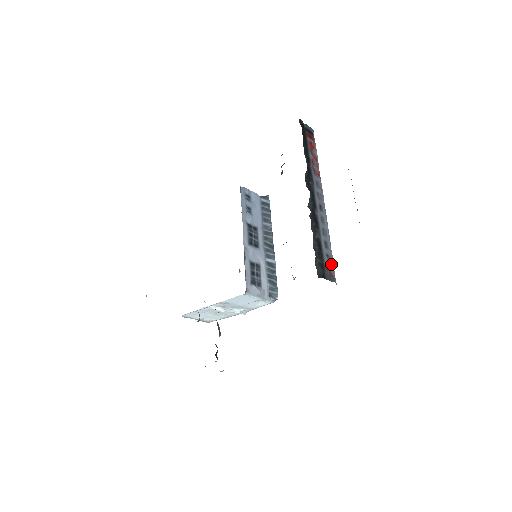
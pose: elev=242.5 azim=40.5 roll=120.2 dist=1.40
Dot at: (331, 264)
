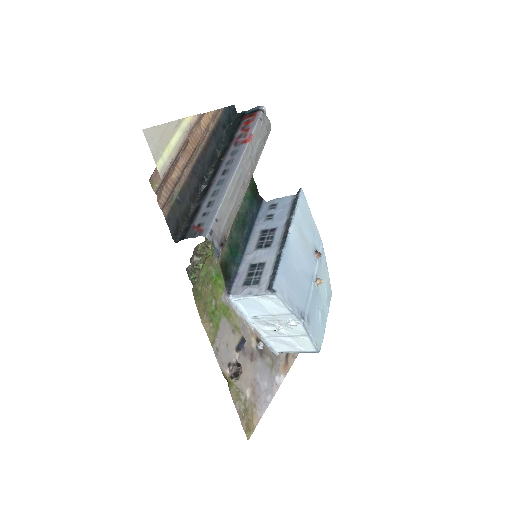
Dot at: (206, 220)
